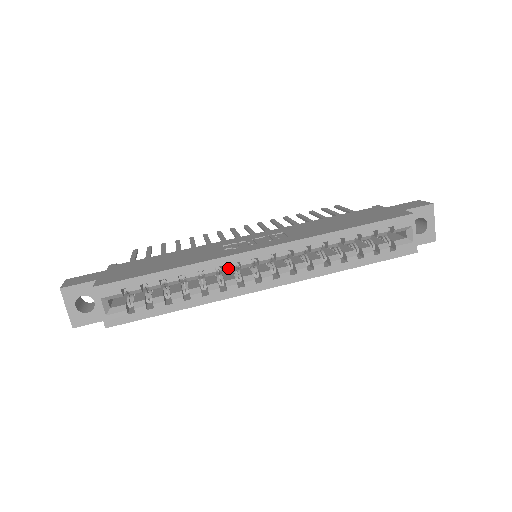
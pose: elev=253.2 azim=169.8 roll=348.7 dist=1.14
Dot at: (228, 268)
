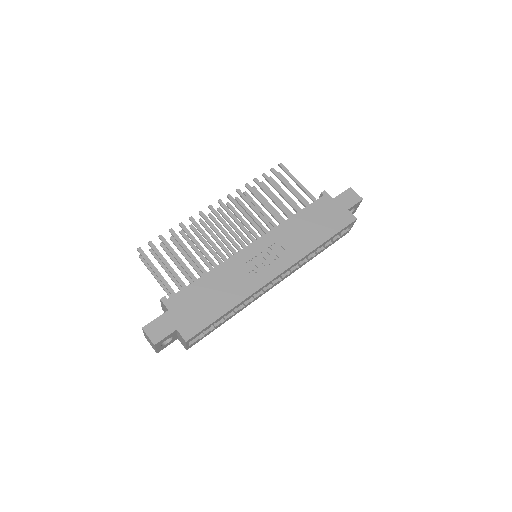
Dot at: occluded
